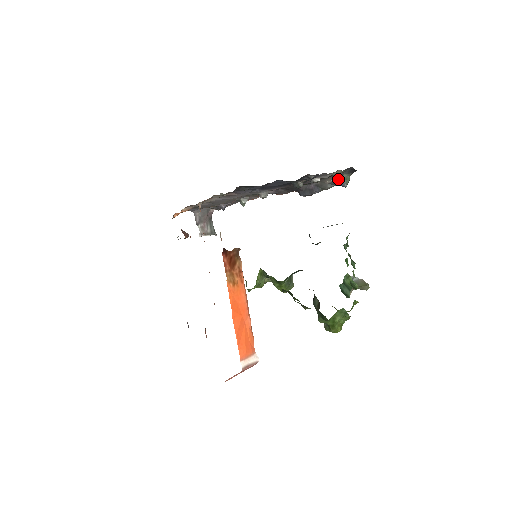
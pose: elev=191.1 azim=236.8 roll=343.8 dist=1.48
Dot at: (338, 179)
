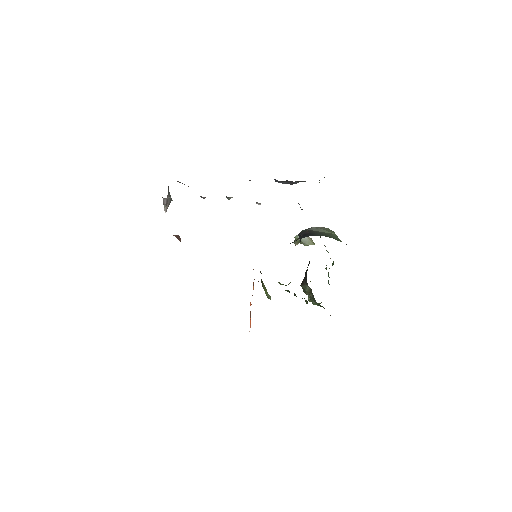
Dot at: occluded
